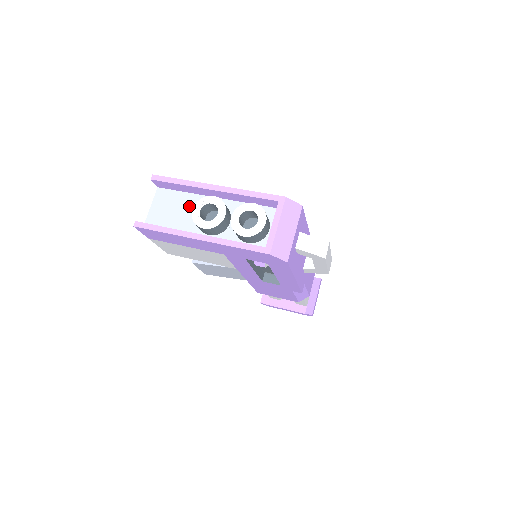
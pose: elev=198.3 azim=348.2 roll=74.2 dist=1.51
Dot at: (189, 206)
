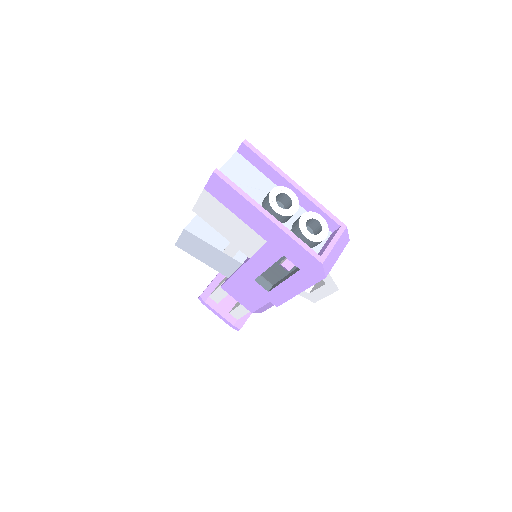
Dot at: (259, 184)
